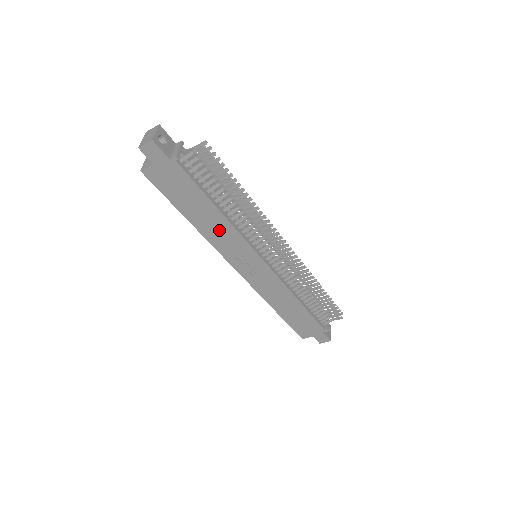
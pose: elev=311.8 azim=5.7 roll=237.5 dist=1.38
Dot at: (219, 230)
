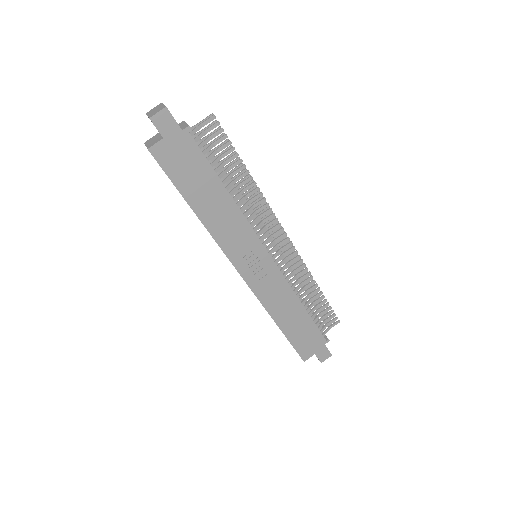
Dot at: (226, 219)
